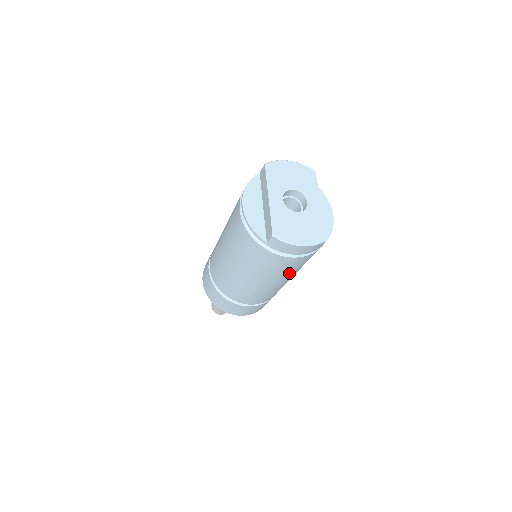
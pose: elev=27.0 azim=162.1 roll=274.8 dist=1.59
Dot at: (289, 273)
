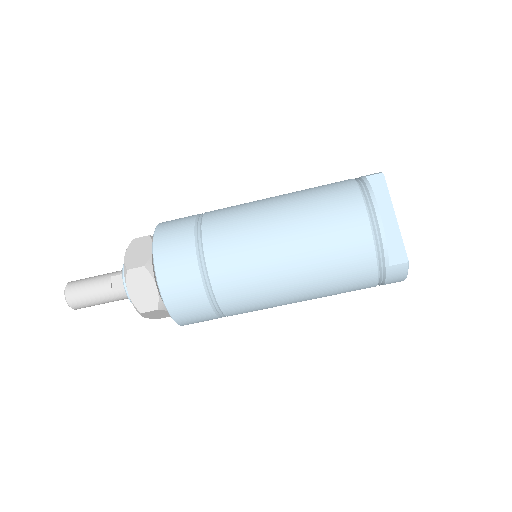
Dot at: occluded
